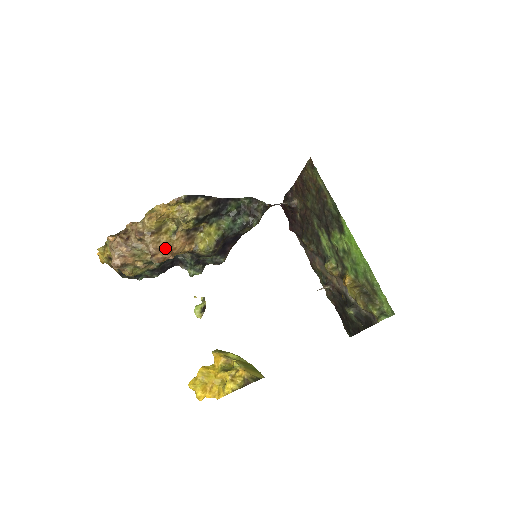
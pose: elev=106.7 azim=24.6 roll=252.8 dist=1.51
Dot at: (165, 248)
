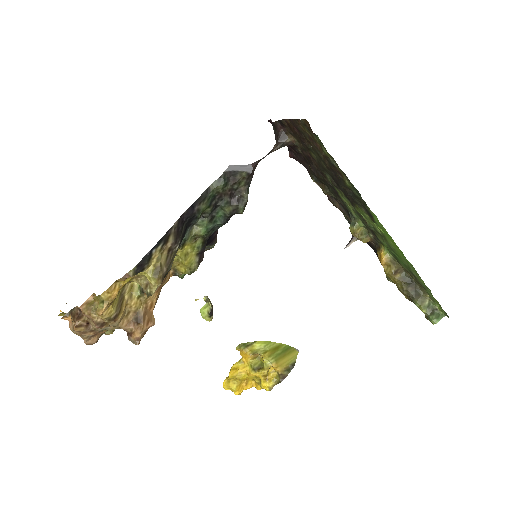
Dot at: (139, 319)
